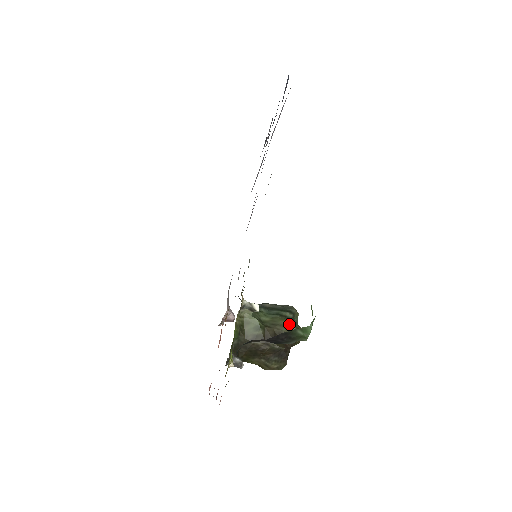
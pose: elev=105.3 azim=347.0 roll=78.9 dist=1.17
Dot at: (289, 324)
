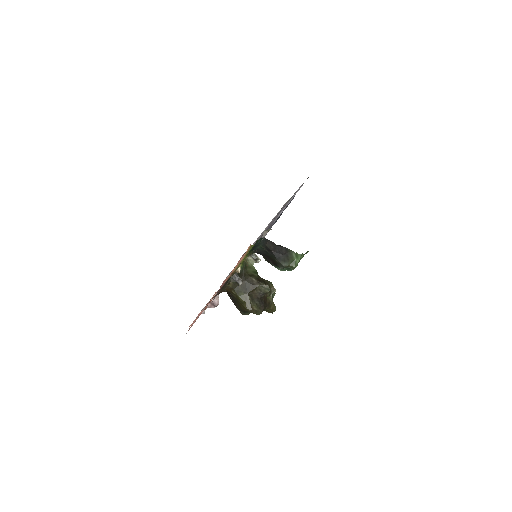
Dot at: occluded
